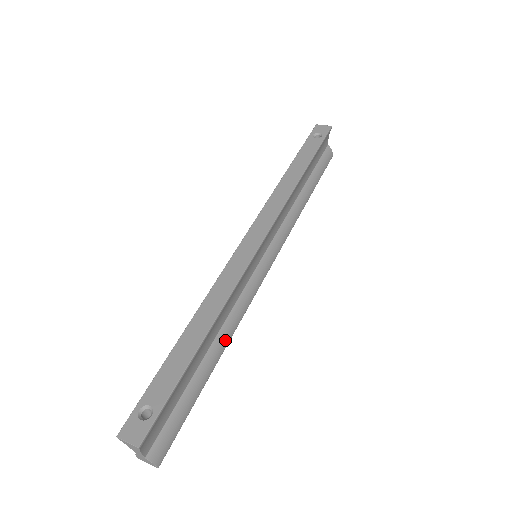
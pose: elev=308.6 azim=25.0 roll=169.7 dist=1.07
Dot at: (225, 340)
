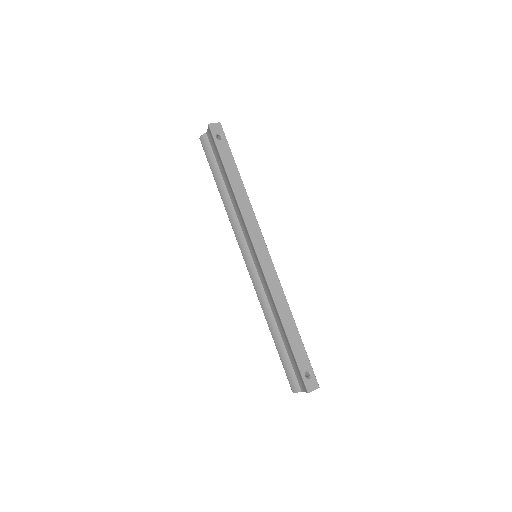
Dot at: occluded
